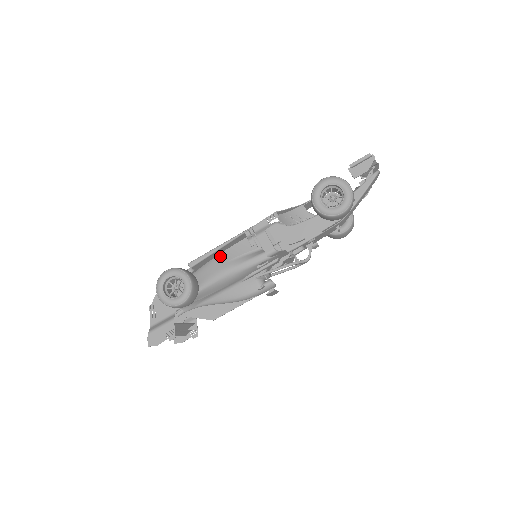
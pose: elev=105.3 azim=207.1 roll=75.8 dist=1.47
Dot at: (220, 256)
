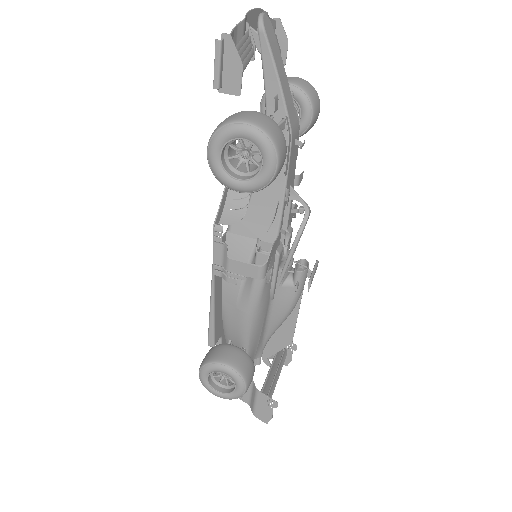
Dot at: (224, 306)
